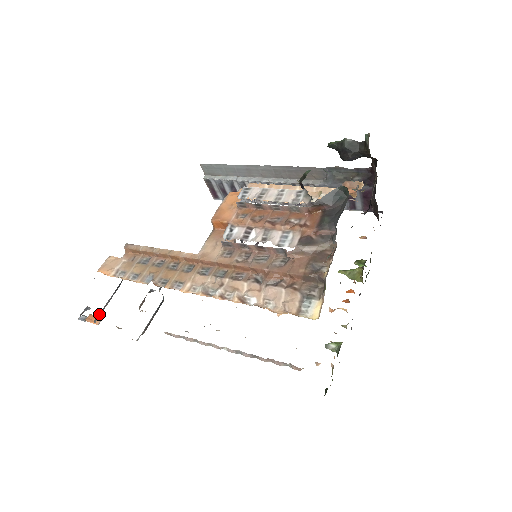
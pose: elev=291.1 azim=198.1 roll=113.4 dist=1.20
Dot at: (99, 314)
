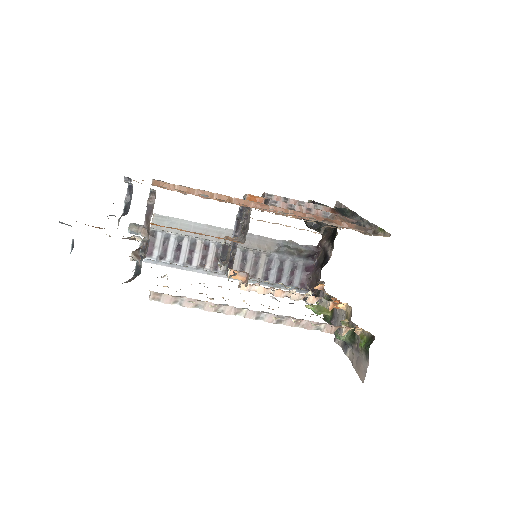
Dot at: occluded
